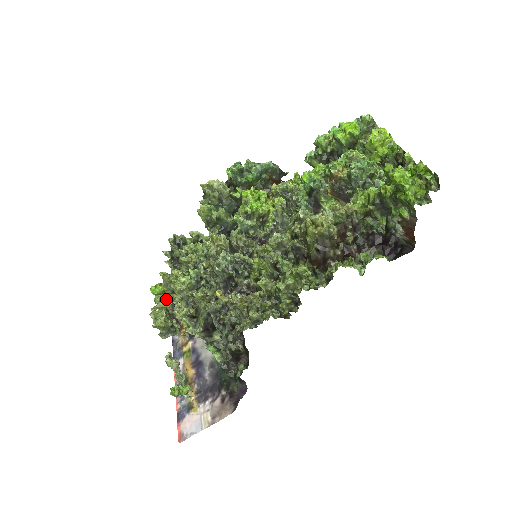
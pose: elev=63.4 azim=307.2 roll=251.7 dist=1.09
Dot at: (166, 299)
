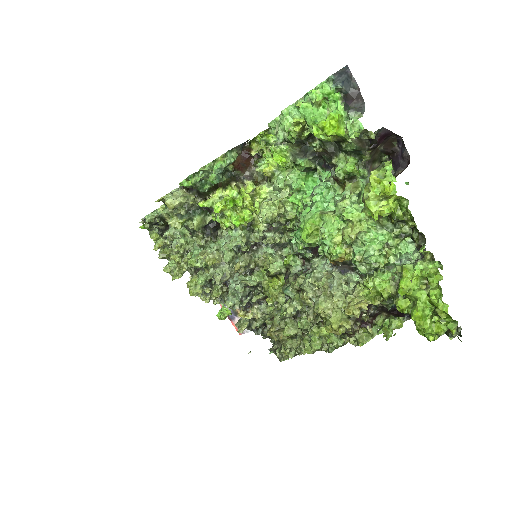
Dot at: occluded
